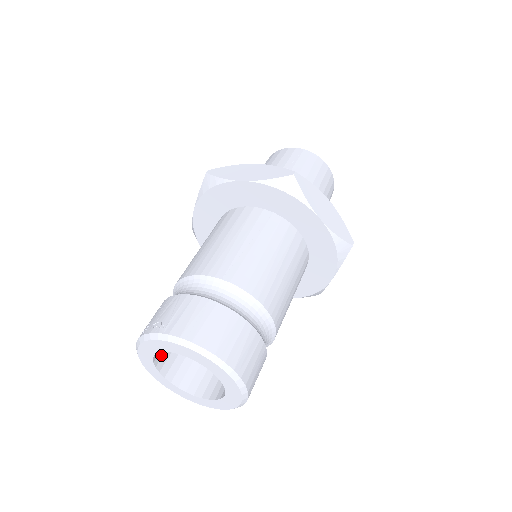
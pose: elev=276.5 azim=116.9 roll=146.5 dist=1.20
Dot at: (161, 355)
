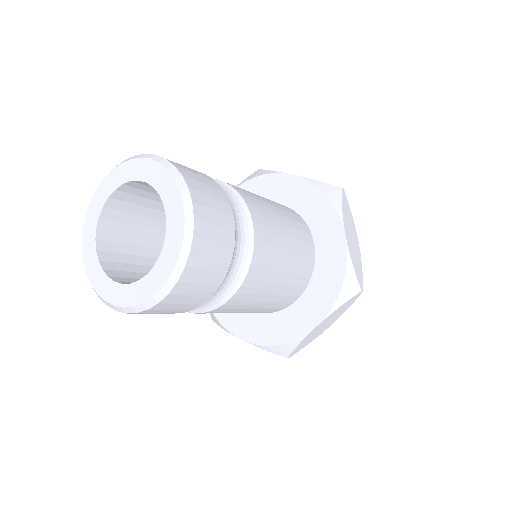
Dot at: (113, 216)
